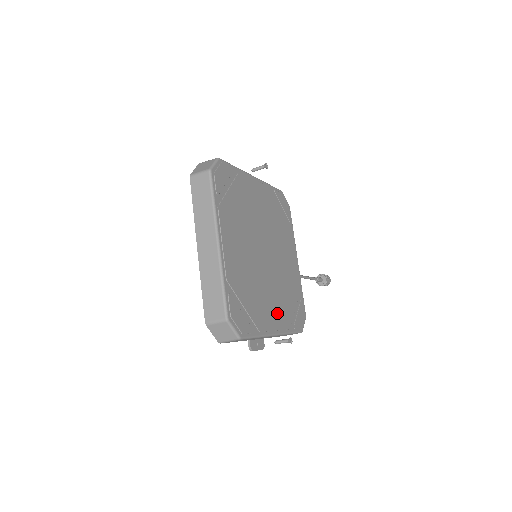
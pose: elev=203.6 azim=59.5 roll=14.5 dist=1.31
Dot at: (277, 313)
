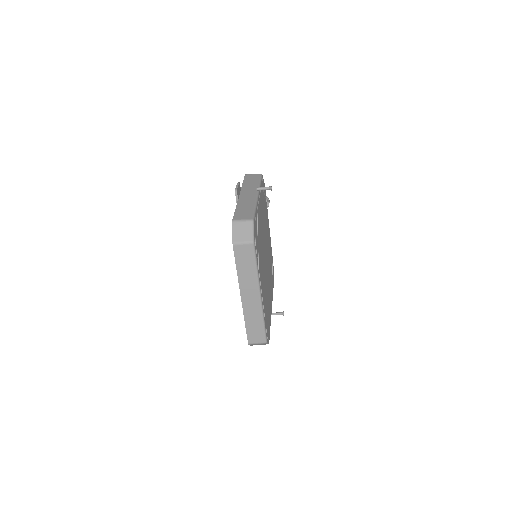
Dot at: (271, 293)
